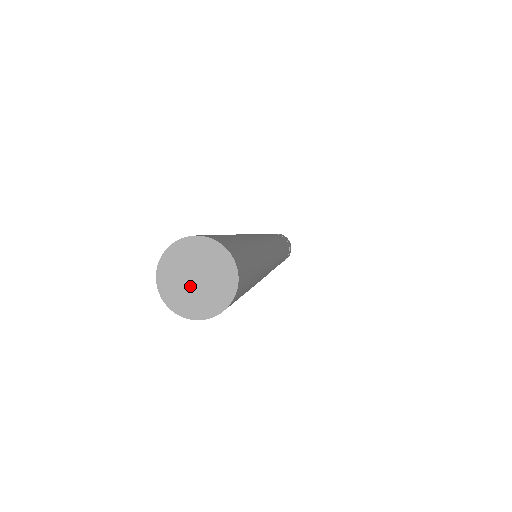
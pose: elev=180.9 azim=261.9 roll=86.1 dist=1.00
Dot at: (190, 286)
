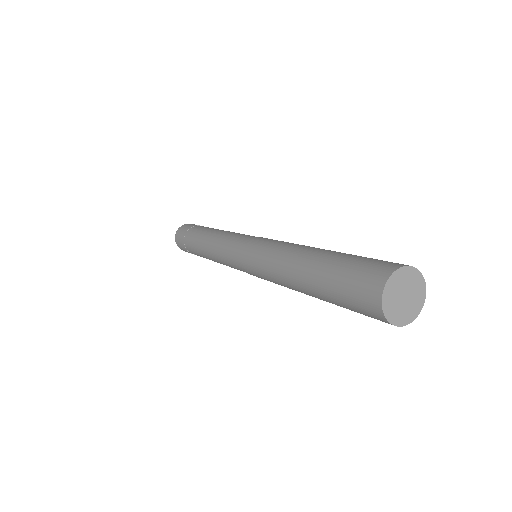
Dot at: (401, 303)
